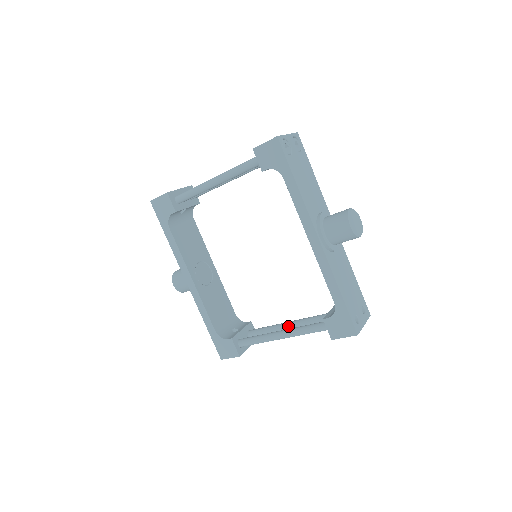
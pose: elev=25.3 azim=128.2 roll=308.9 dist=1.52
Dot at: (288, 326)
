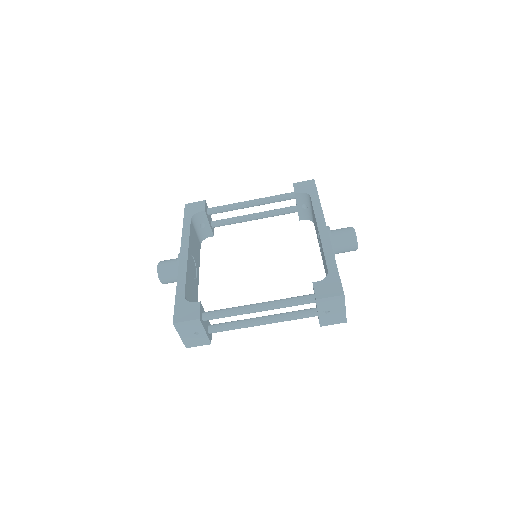
Dot at: (260, 317)
